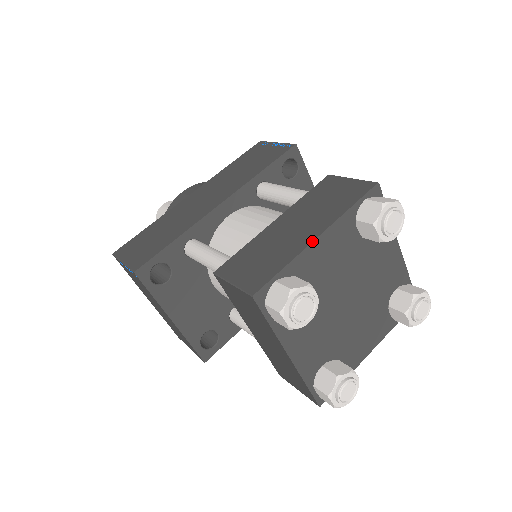
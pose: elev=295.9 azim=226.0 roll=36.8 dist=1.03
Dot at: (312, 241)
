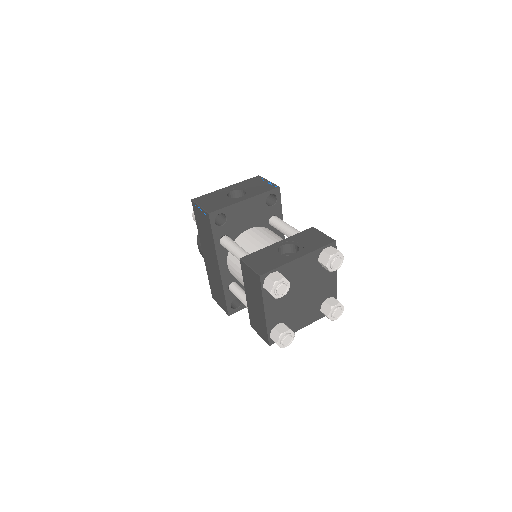
Dot at: (265, 317)
